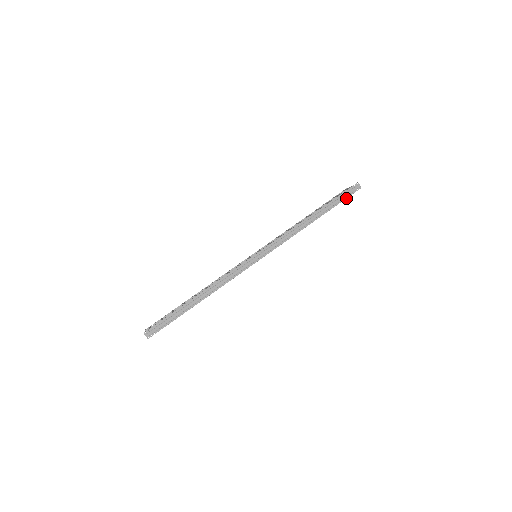
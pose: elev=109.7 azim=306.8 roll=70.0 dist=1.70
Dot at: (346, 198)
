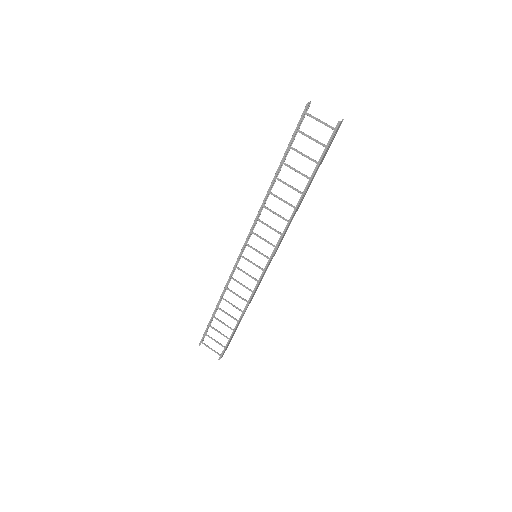
Dot at: (329, 147)
